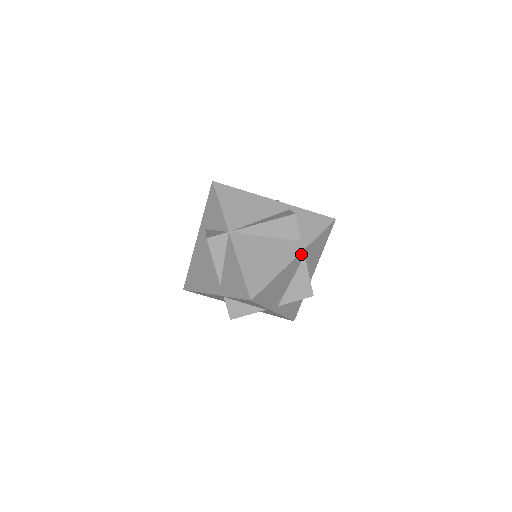
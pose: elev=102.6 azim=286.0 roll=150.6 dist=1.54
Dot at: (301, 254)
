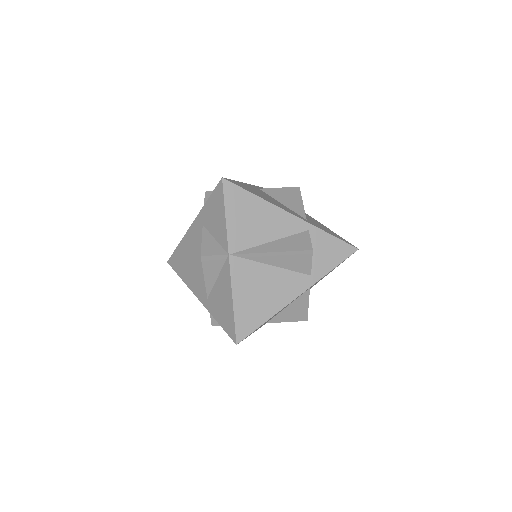
Dot at: occluded
